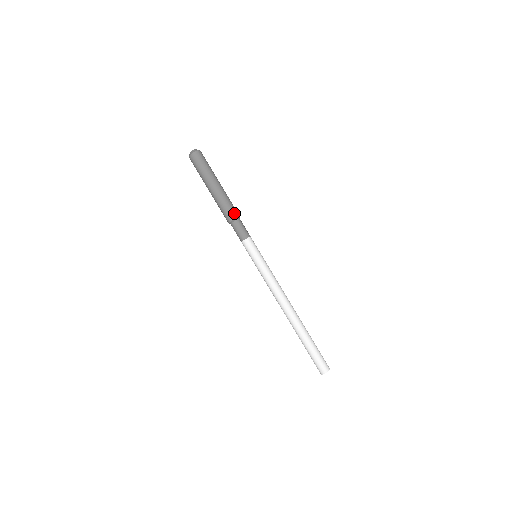
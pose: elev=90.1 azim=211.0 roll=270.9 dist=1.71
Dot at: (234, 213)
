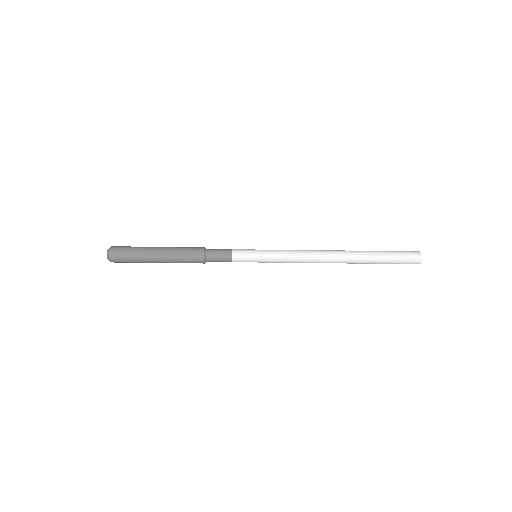
Dot at: (197, 251)
